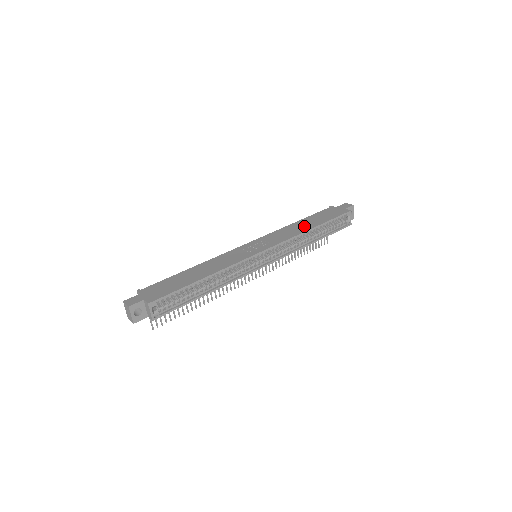
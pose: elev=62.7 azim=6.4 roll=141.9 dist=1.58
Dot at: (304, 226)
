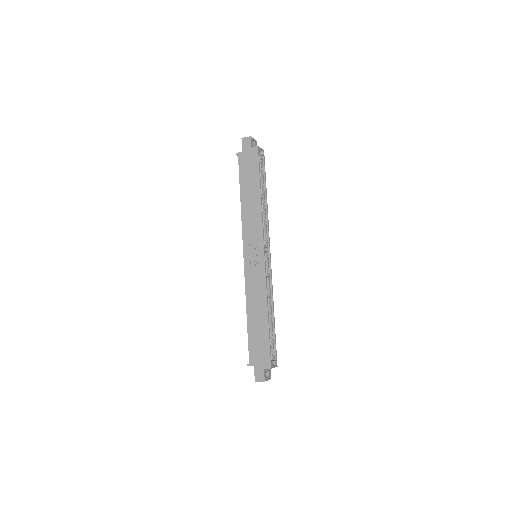
Dot at: (253, 200)
